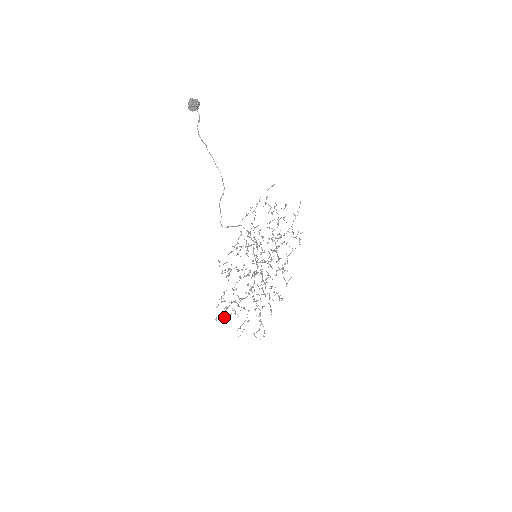
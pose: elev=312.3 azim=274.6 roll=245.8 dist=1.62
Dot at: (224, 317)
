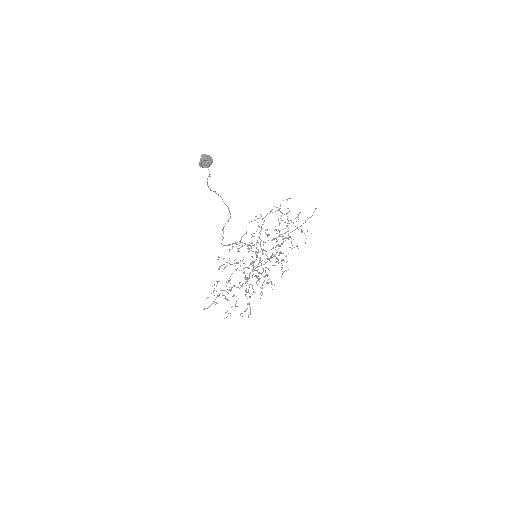
Dot at: occluded
